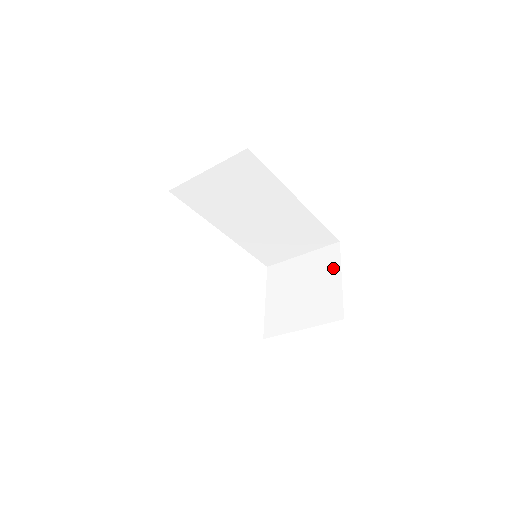
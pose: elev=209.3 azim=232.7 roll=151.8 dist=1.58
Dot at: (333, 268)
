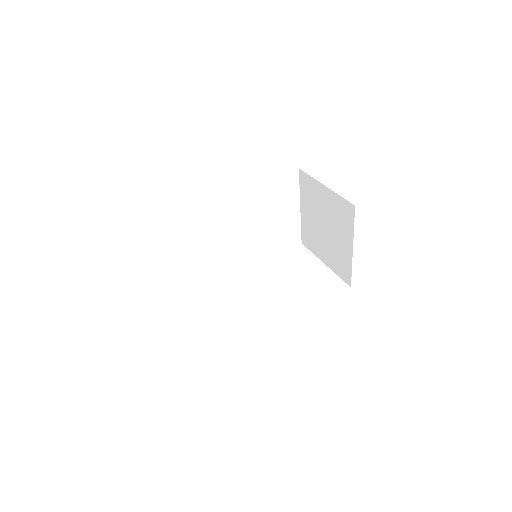
Dot at: (315, 188)
